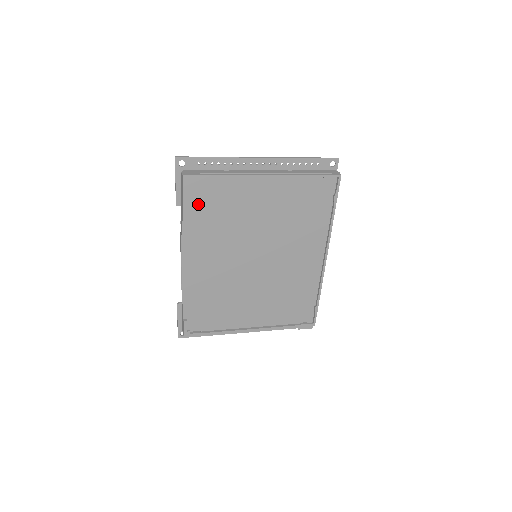
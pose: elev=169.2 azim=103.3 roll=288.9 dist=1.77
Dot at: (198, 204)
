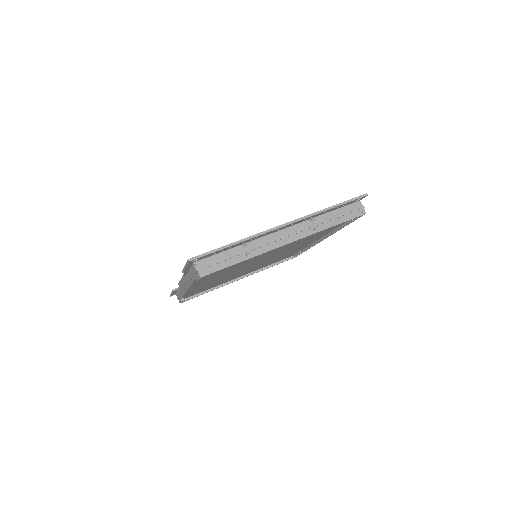
Dot at: (210, 274)
